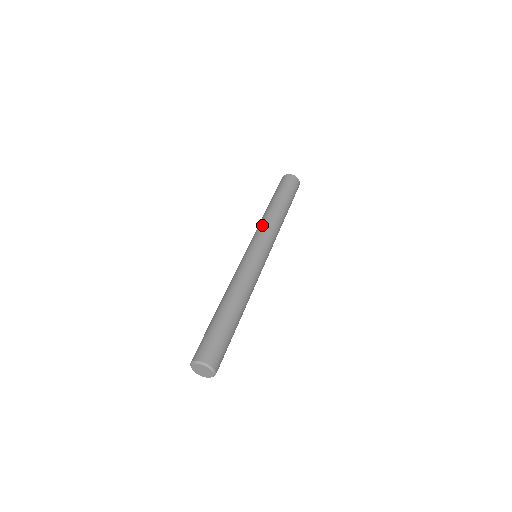
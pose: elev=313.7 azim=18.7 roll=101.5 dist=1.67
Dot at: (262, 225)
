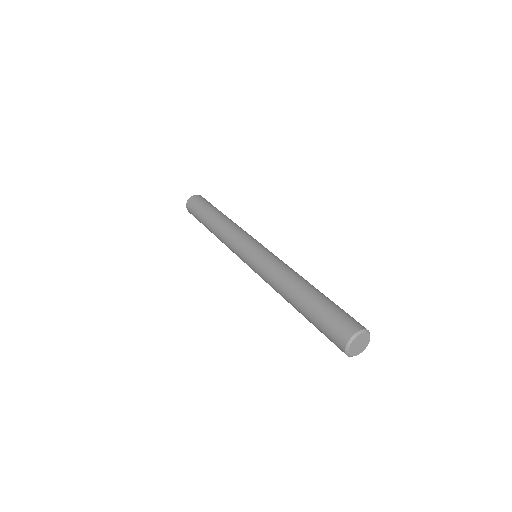
Dot at: (232, 232)
